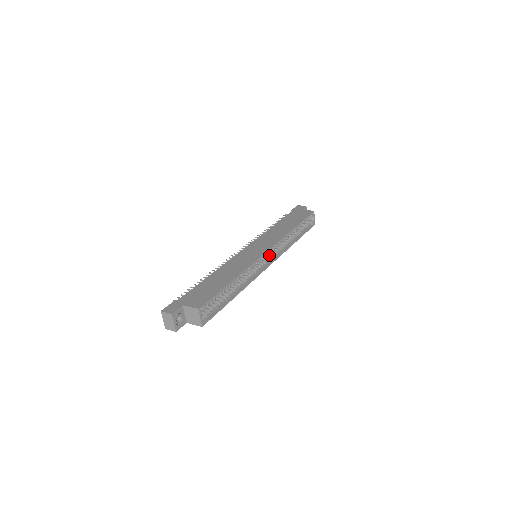
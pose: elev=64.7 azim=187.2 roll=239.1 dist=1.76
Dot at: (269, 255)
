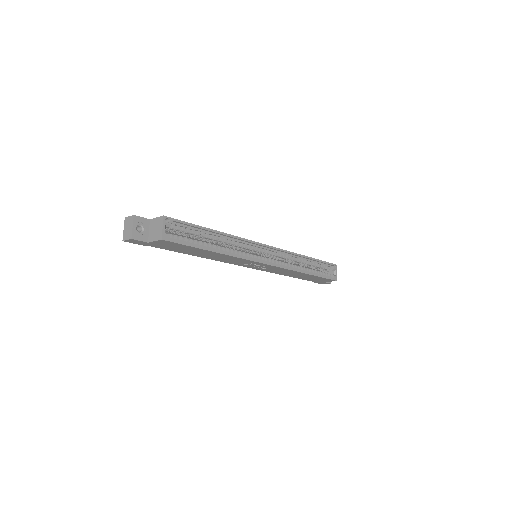
Dot at: occluded
